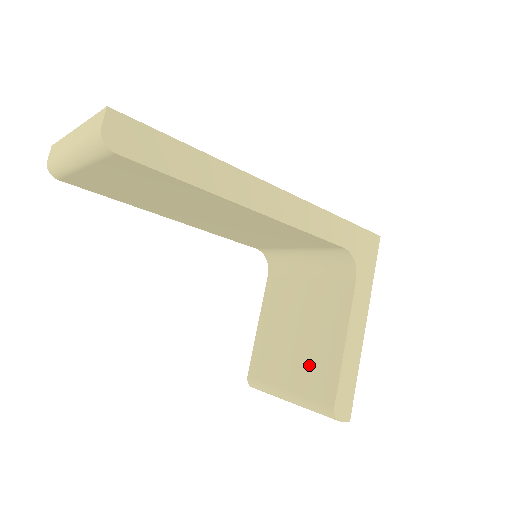
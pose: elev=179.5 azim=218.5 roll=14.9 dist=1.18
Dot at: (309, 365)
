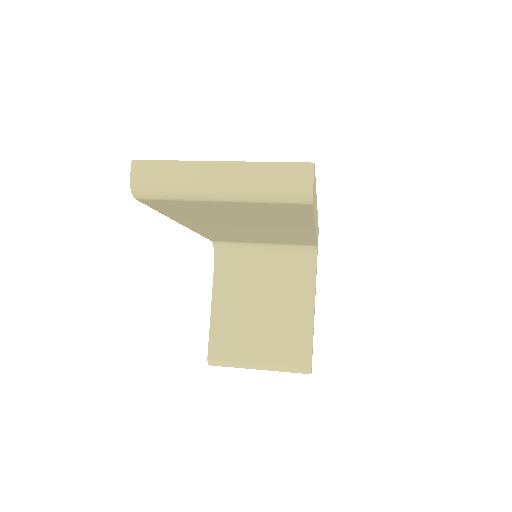
Dot at: (281, 338)
